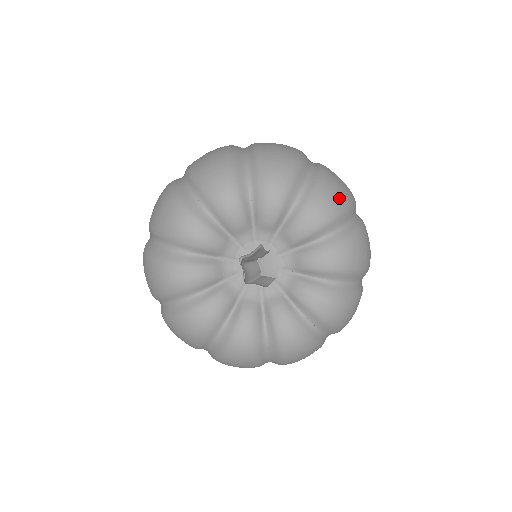
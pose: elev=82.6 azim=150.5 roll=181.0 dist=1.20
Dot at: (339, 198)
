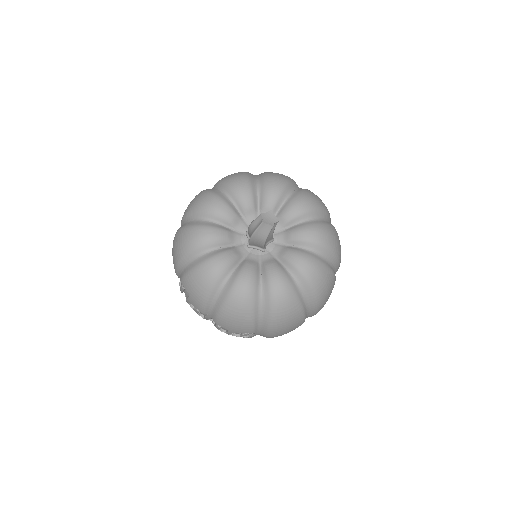
Dot at: (318, 200)
